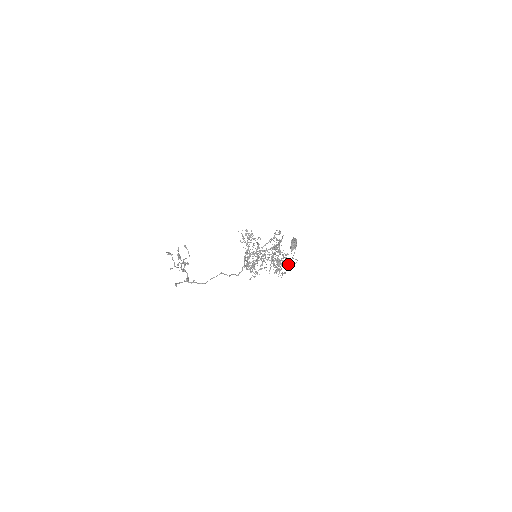
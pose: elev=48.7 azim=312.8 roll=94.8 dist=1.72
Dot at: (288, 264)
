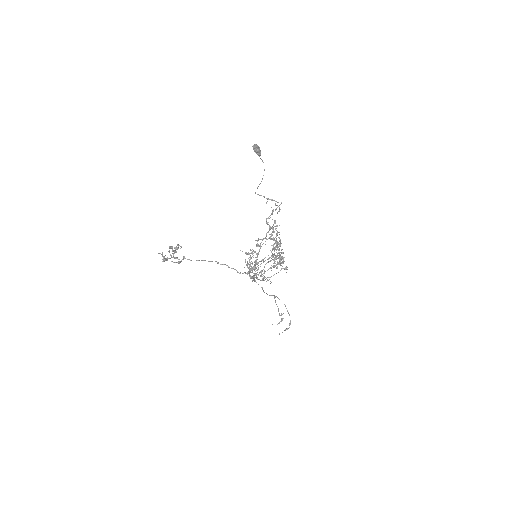
Dot at: (262, 179)
